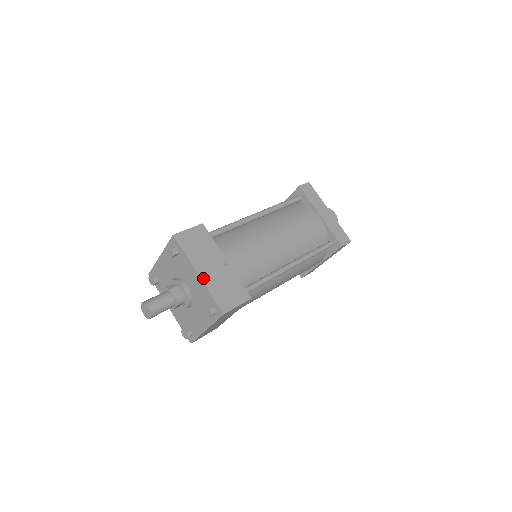
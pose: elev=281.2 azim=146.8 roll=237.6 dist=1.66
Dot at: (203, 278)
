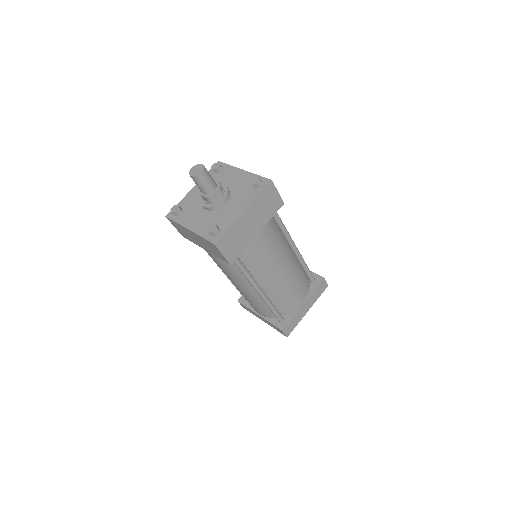
Dot at: (248, 173)
